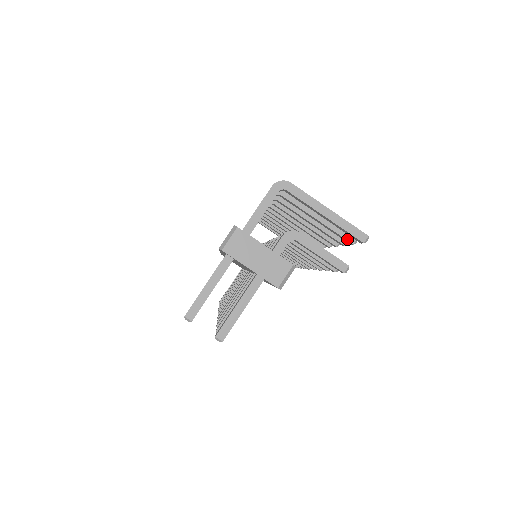
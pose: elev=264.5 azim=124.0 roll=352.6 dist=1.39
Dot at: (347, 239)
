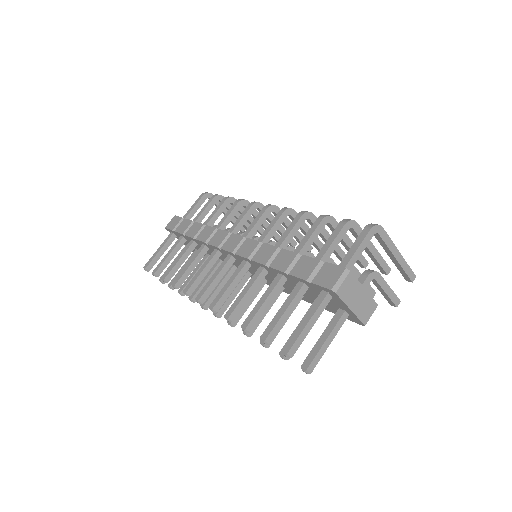
Dot at: (385, 270)
